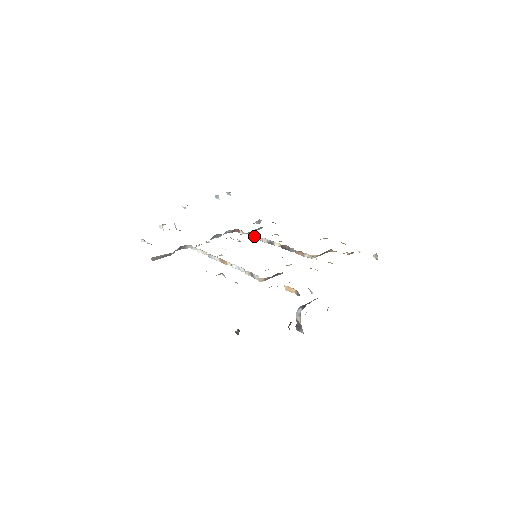
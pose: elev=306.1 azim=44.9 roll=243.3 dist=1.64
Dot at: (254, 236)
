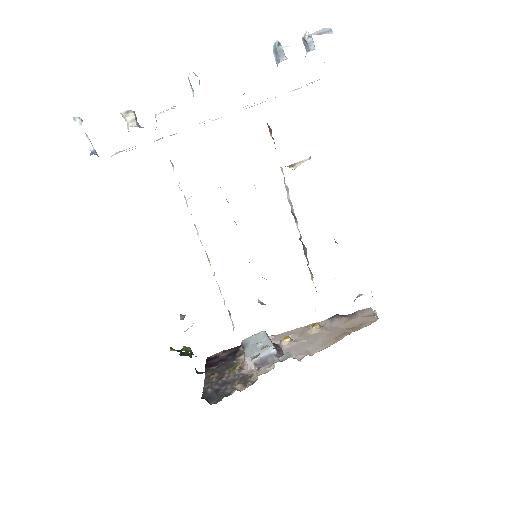
Dot at: occluded
